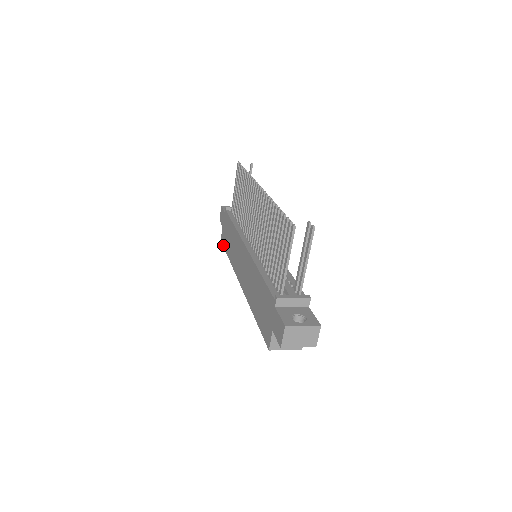
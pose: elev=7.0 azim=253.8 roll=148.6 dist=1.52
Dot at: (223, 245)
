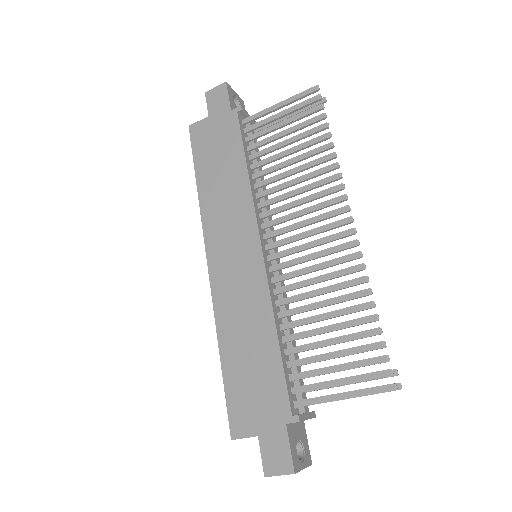
Dot at: (193, 145)
